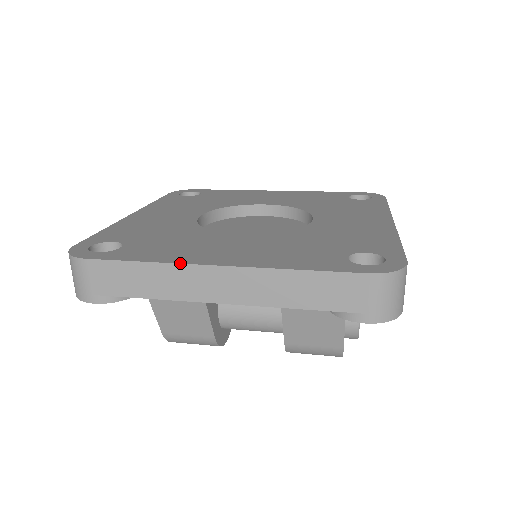
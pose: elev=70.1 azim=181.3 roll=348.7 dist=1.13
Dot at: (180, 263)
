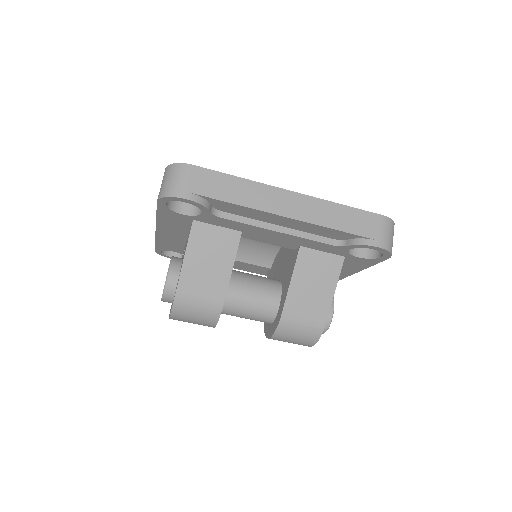
Dot at: (265, 184)
